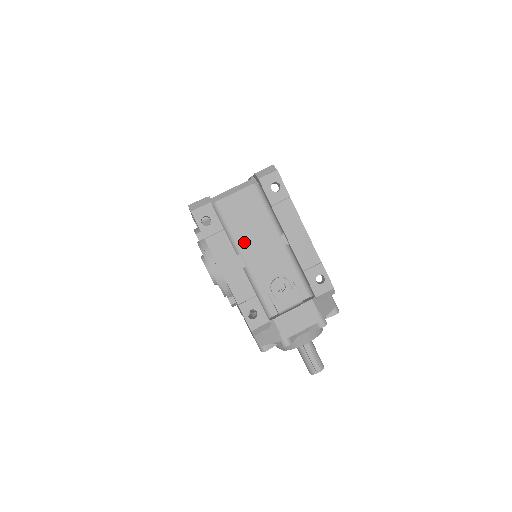
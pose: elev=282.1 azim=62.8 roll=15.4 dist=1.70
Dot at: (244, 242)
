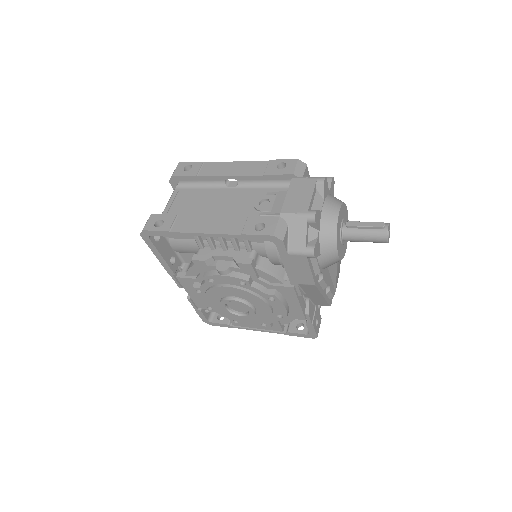
Dot at: (206, 213)
